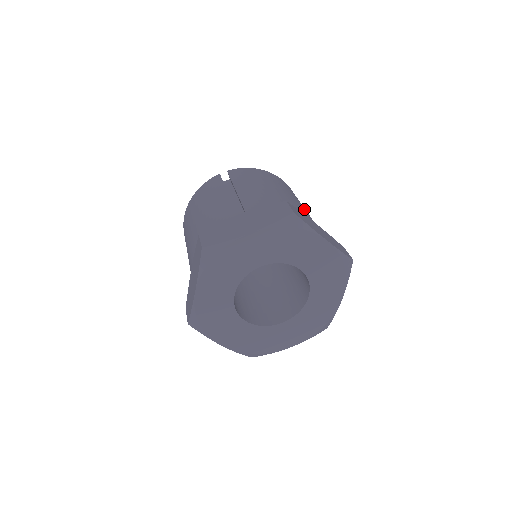
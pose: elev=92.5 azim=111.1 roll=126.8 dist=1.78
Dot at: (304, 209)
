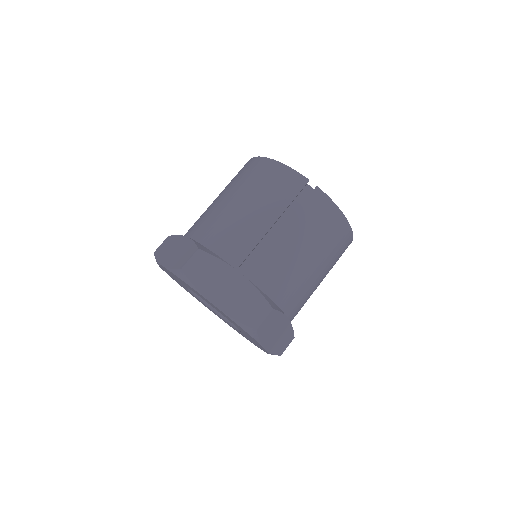
Dot at: (313, 288)
